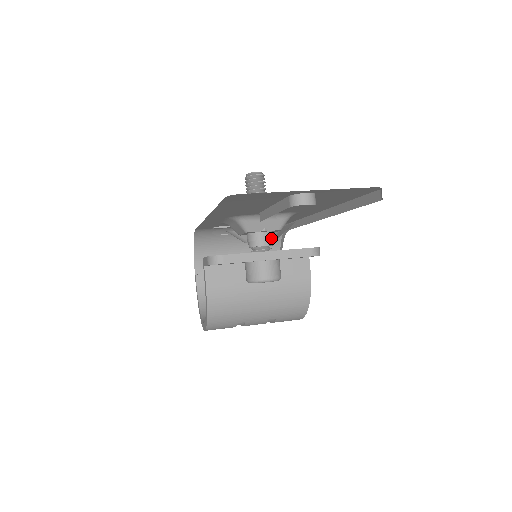
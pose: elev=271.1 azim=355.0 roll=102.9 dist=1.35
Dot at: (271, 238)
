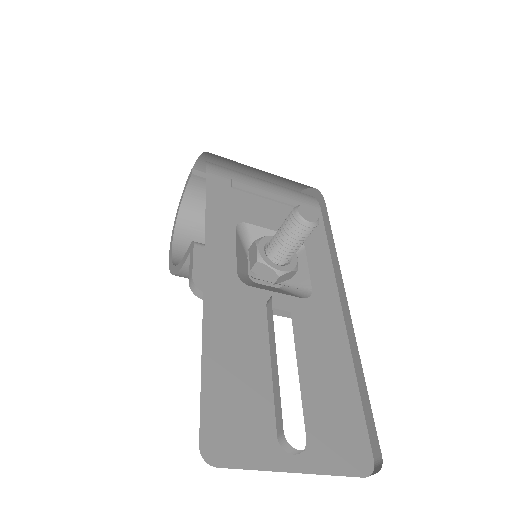
Dot at: occluded
